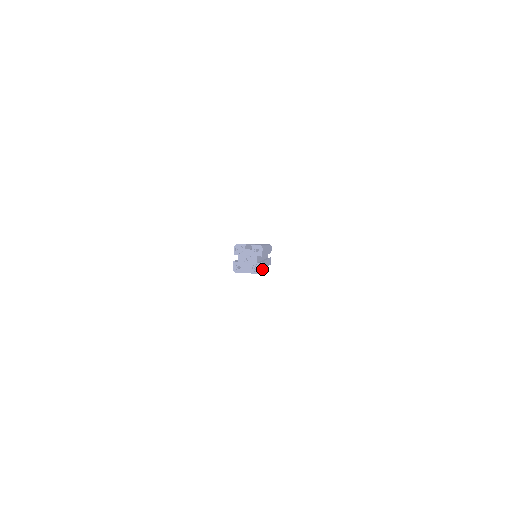
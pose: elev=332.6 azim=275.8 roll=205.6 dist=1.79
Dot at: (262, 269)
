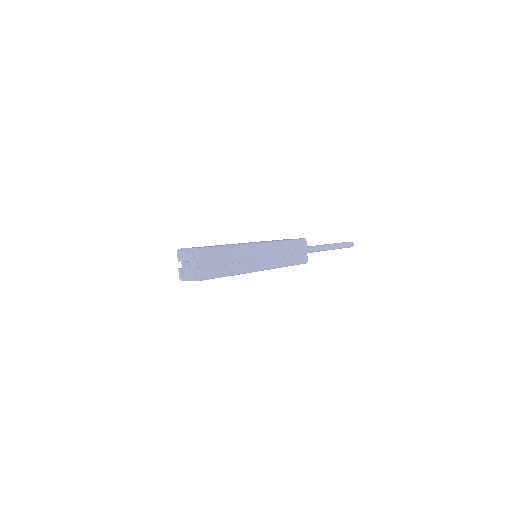
Dot at: (210, 275)
